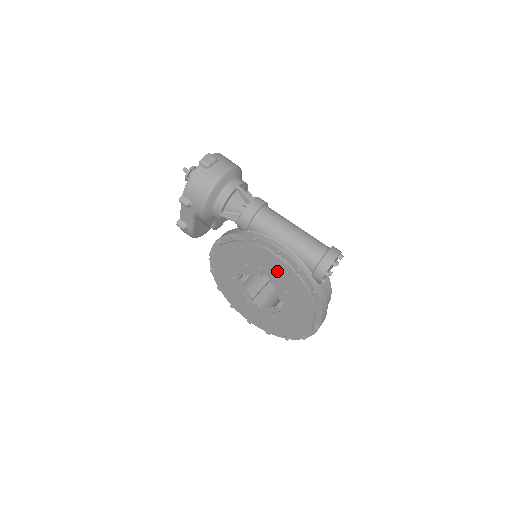
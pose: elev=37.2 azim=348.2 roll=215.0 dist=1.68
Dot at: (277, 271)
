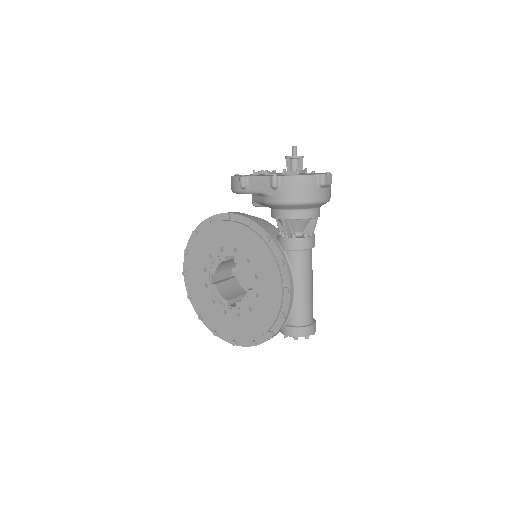
Dot at: (267, 295)
